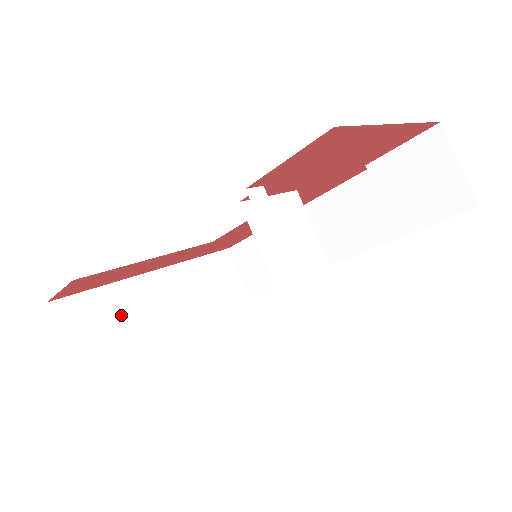
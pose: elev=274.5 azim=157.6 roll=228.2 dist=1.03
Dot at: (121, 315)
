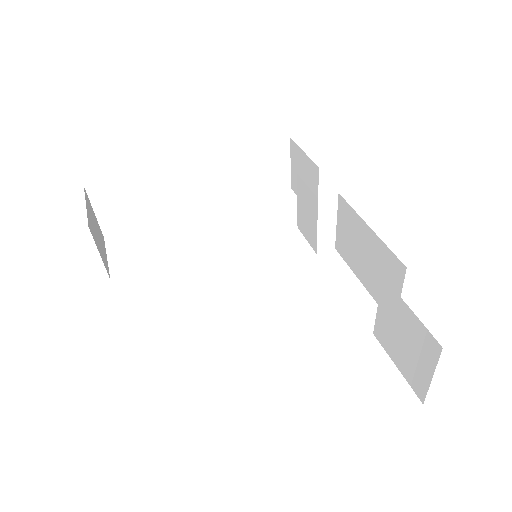
Dot at: (151, 198)
